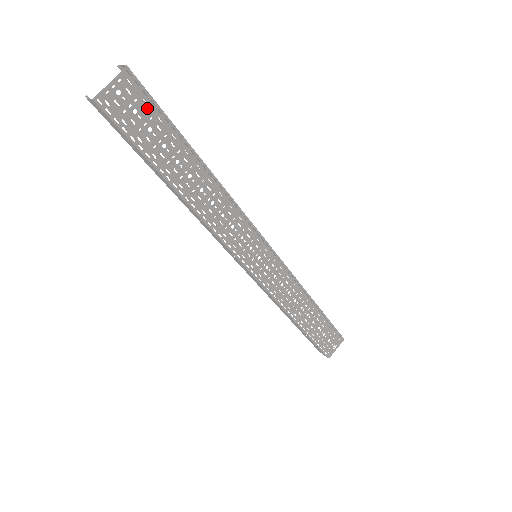
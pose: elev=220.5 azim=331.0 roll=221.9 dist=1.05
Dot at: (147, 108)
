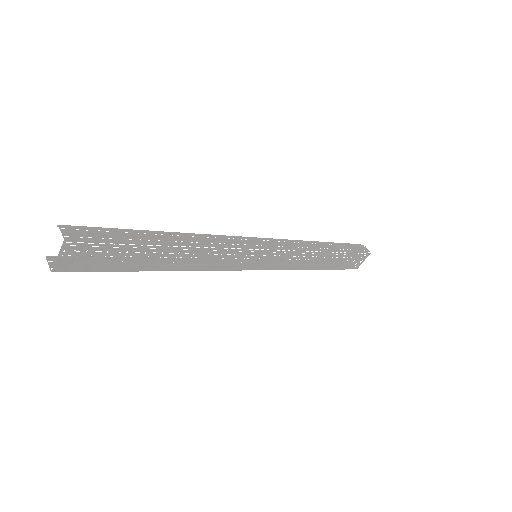
Dot at: (100, 249)
